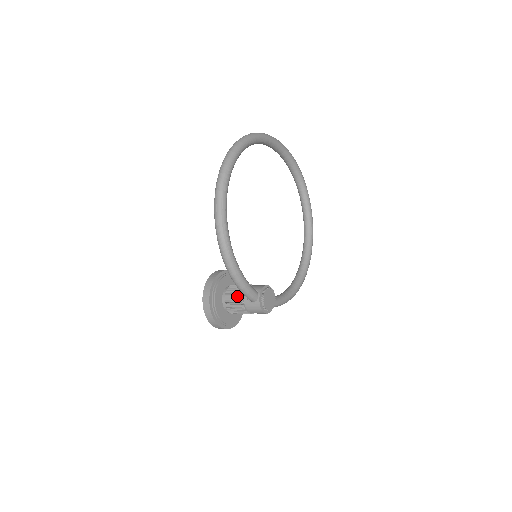
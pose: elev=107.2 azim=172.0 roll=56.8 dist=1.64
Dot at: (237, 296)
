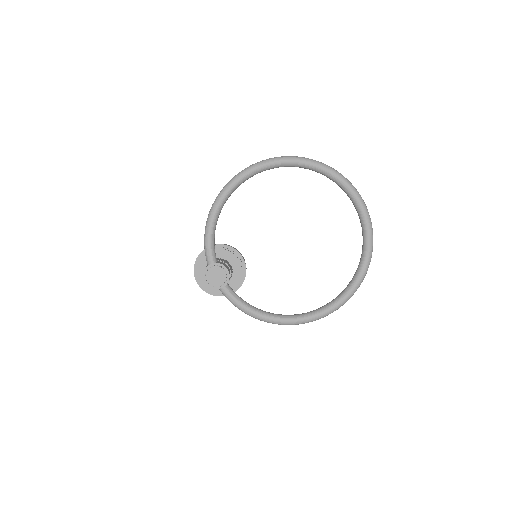
Dot at: occluded
